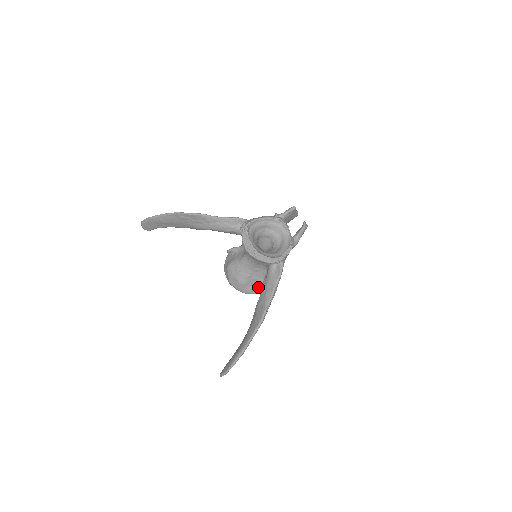
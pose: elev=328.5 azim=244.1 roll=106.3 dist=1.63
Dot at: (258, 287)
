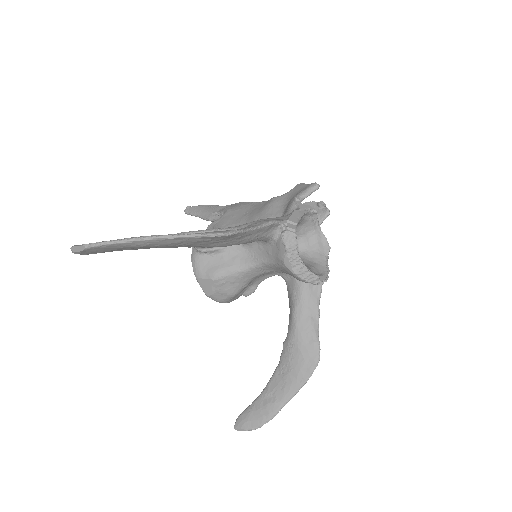
Dot at: (249, 293)
